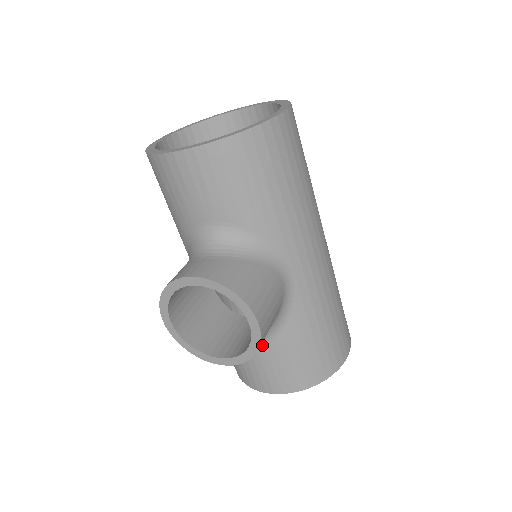
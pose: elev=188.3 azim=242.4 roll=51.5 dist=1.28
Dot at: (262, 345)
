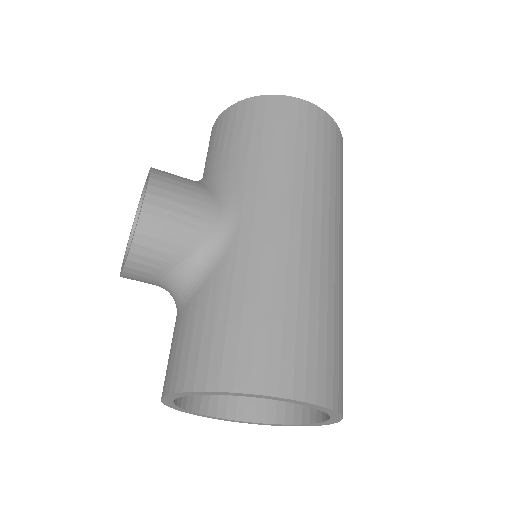
Dot at: (183, 307)
